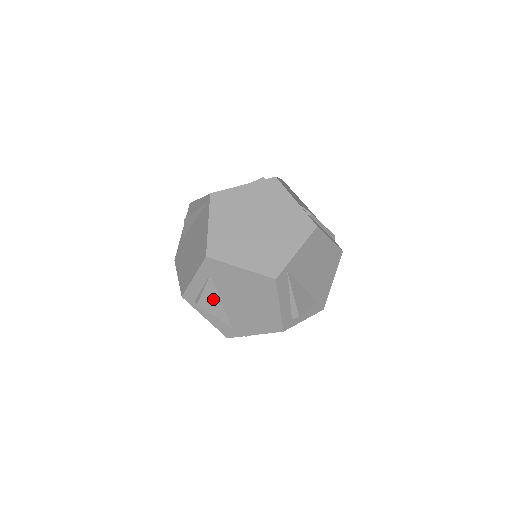
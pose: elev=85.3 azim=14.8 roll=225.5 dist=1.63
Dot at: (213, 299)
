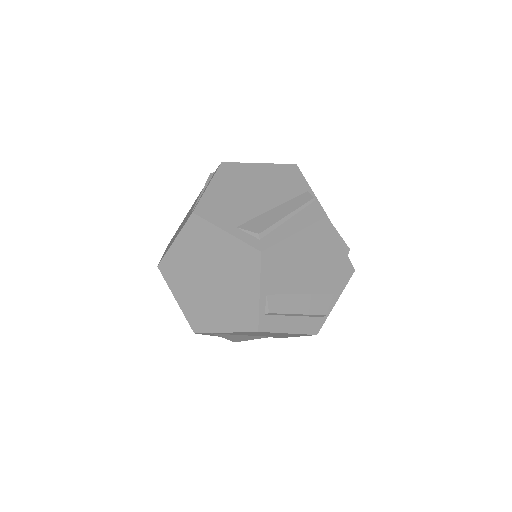
Dot at: occluded
